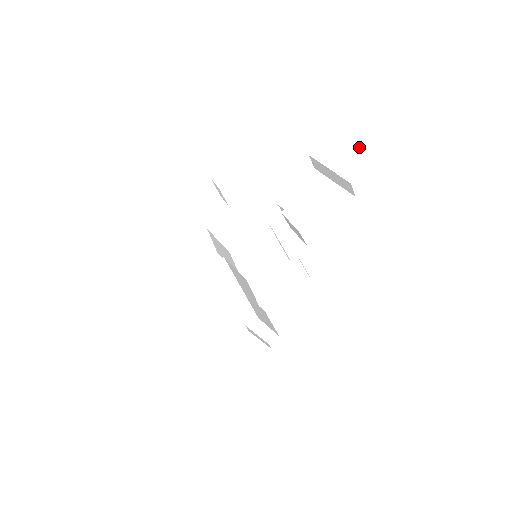
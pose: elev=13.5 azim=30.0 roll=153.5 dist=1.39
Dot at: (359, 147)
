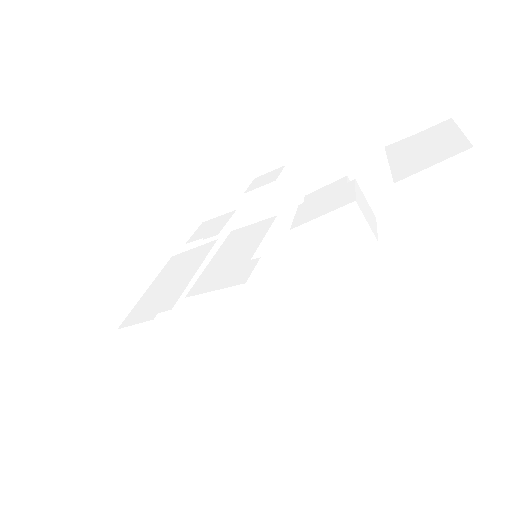
Dot at: (448, 139)
